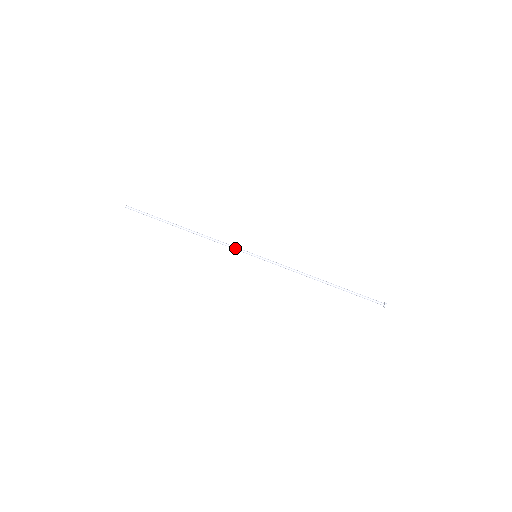
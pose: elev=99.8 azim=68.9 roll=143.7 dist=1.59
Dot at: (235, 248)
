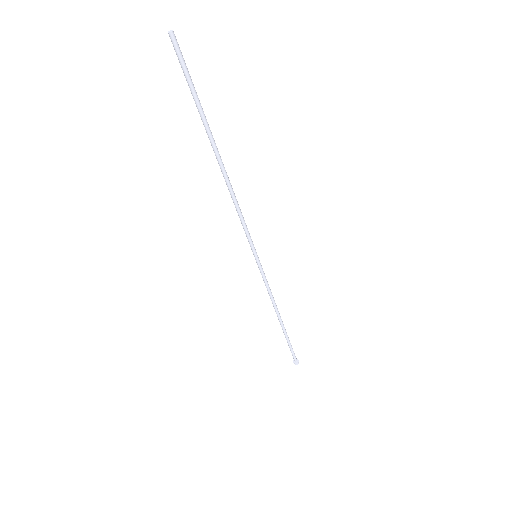
Dot at: (245, 233)
